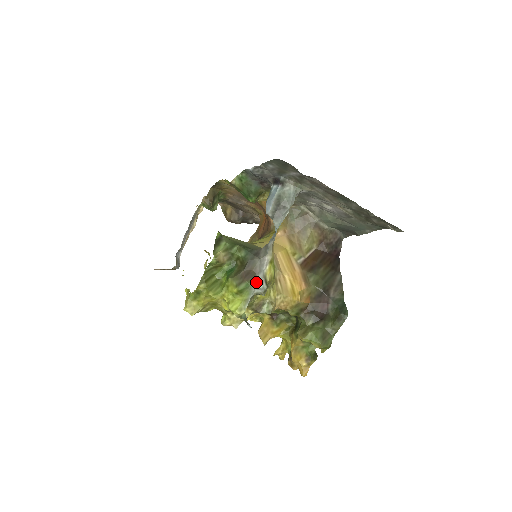
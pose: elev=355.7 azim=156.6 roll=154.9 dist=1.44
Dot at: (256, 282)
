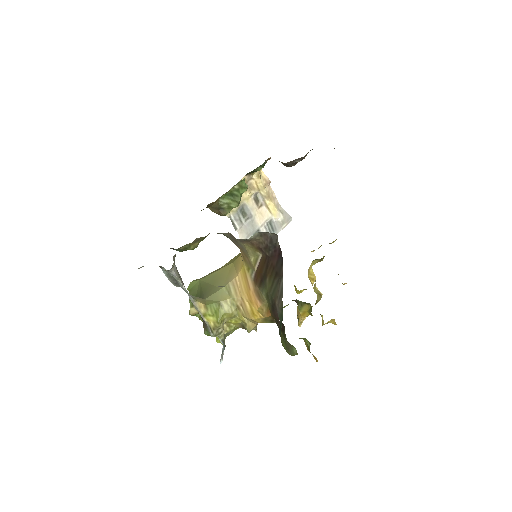
Dot at: (209, 329)
